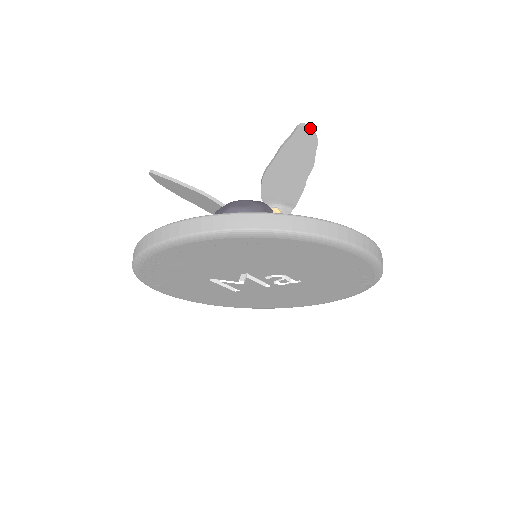
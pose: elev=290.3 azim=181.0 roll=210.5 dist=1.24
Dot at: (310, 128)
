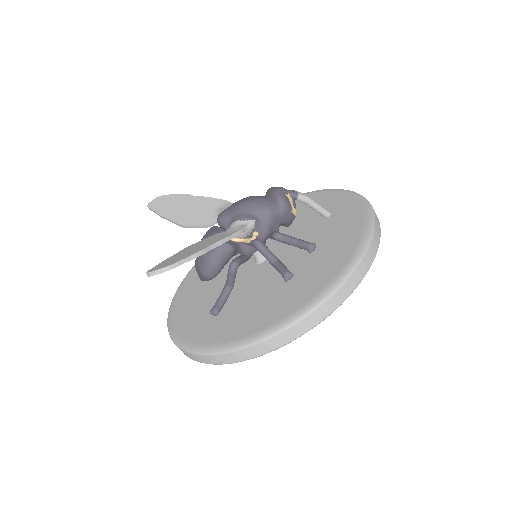
Dot at: occluded
